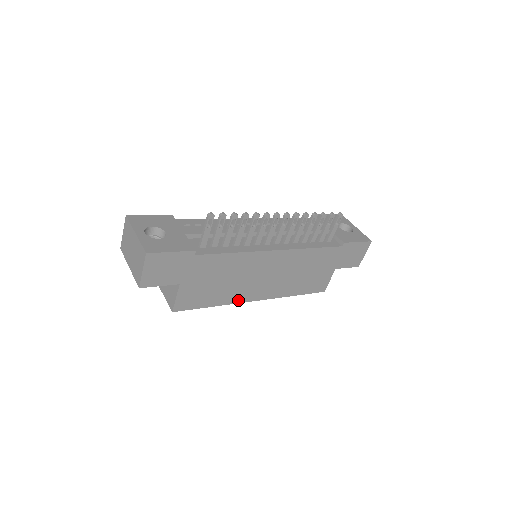
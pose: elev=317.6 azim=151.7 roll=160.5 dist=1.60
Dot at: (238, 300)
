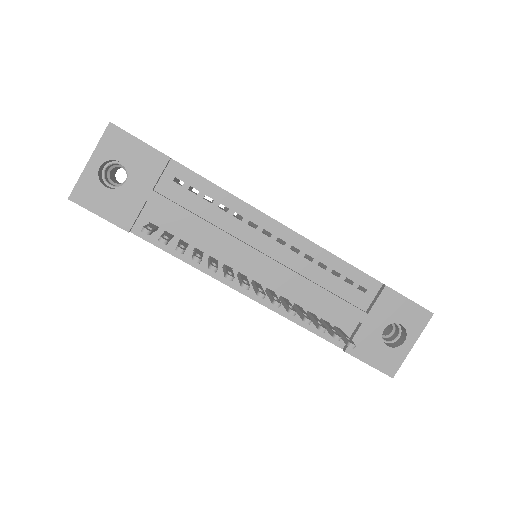
Dot at: occluded
